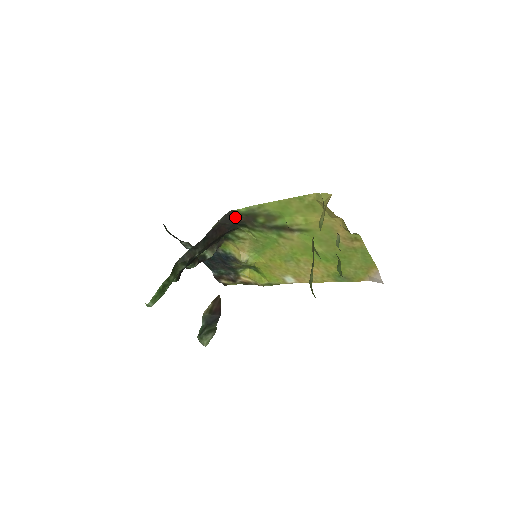
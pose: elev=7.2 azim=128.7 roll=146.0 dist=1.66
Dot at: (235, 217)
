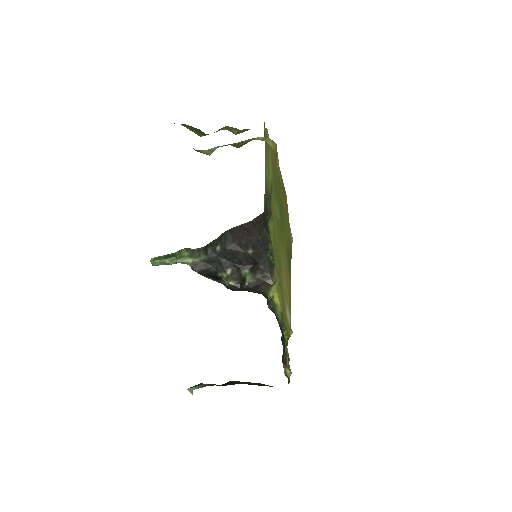
Dot at: (265, 218)
